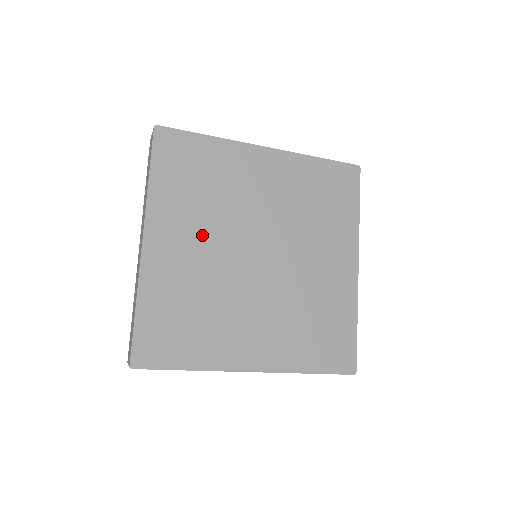
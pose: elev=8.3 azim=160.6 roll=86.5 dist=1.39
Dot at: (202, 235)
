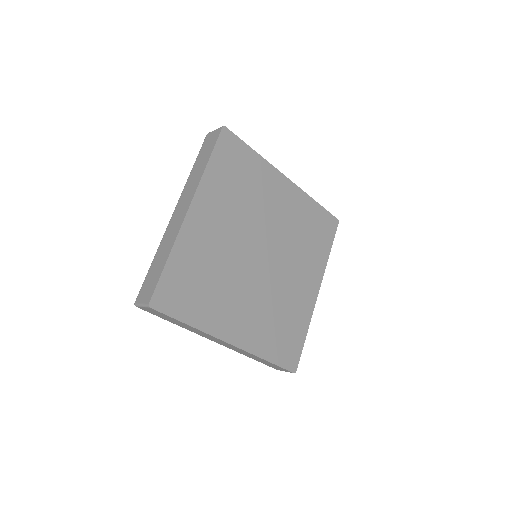
Dot at: (229, 223)
